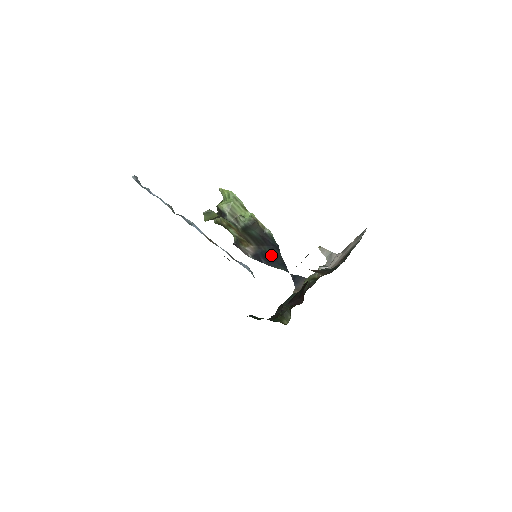
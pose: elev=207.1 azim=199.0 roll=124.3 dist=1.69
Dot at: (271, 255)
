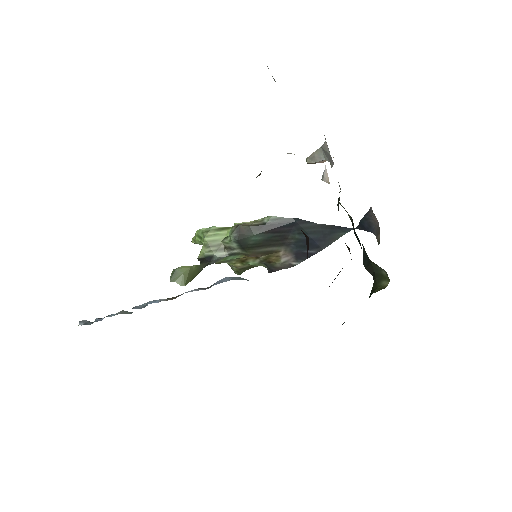
Dot at: (308, 236)
